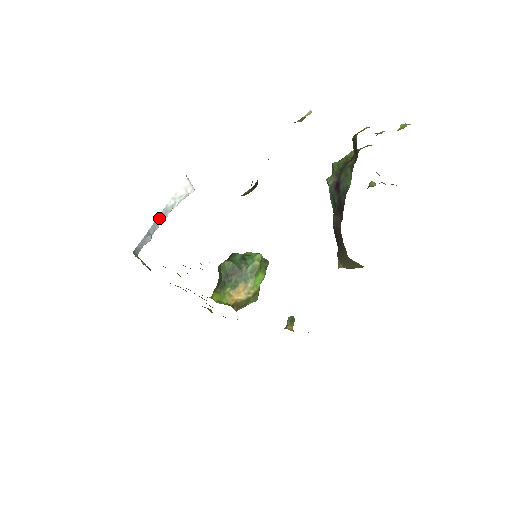
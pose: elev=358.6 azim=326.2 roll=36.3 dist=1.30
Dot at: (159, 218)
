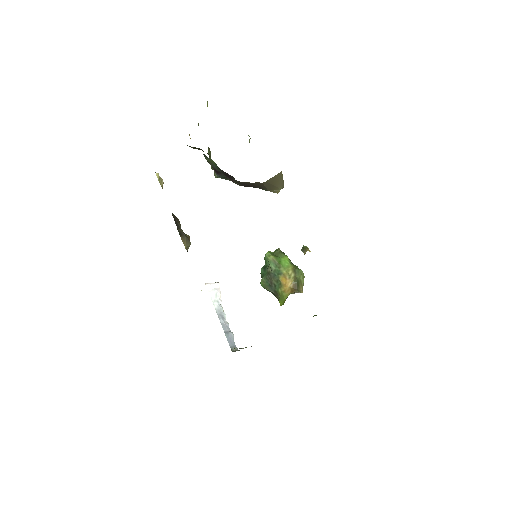
Dot at: (220, 319)
